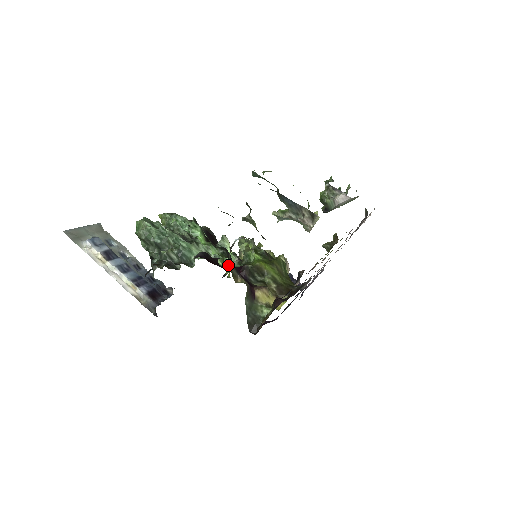
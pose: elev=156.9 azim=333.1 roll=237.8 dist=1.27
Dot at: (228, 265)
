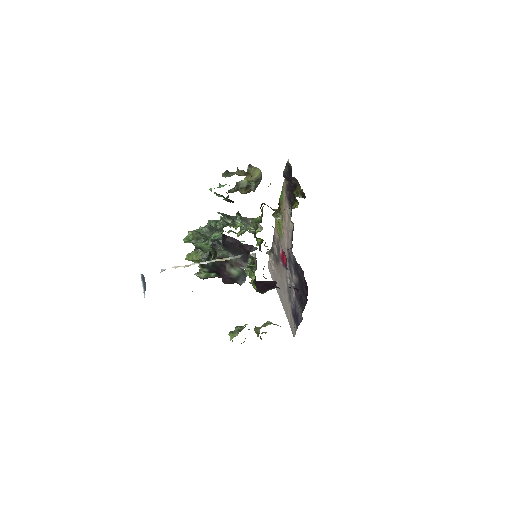
Dot at: occluded
